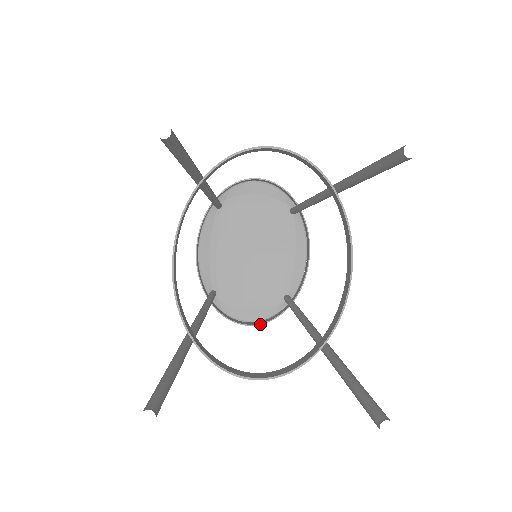
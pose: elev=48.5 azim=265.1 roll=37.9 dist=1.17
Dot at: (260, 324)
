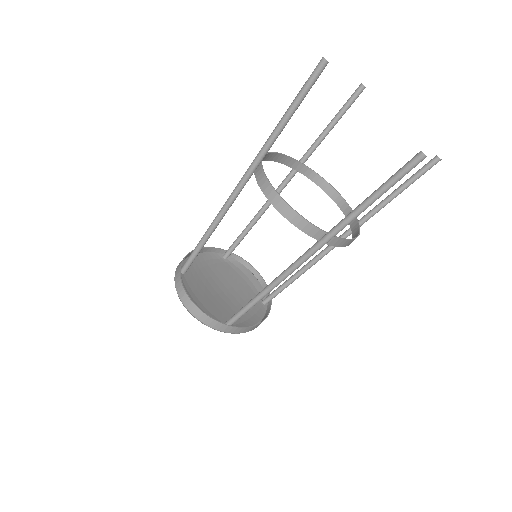
Dot at: (201, 310)
